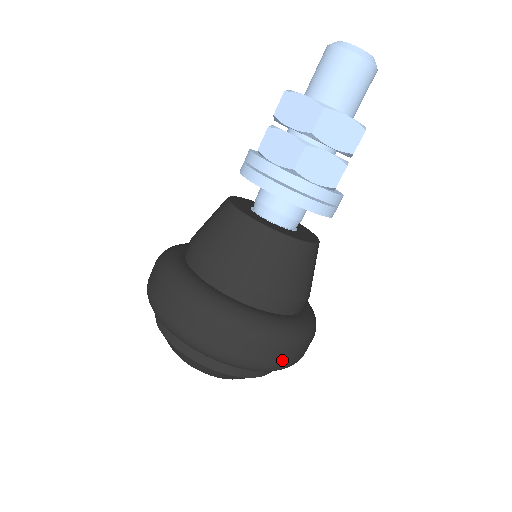
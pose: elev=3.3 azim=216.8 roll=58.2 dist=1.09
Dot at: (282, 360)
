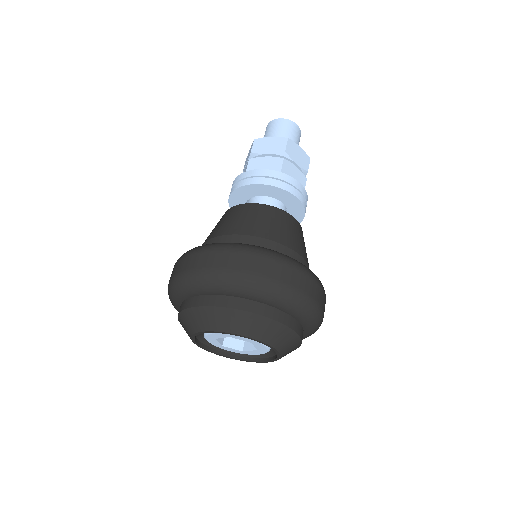
Dot at: (250, 268)
